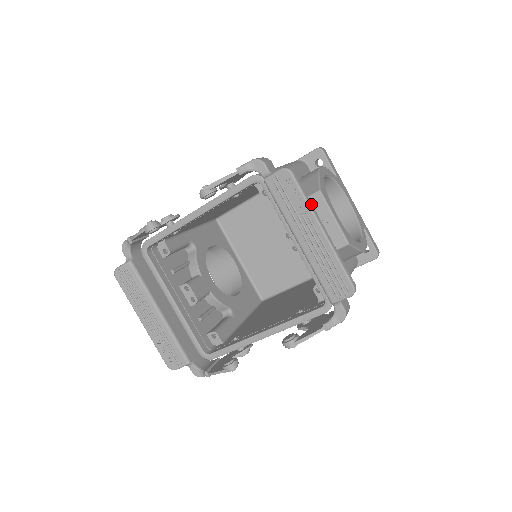
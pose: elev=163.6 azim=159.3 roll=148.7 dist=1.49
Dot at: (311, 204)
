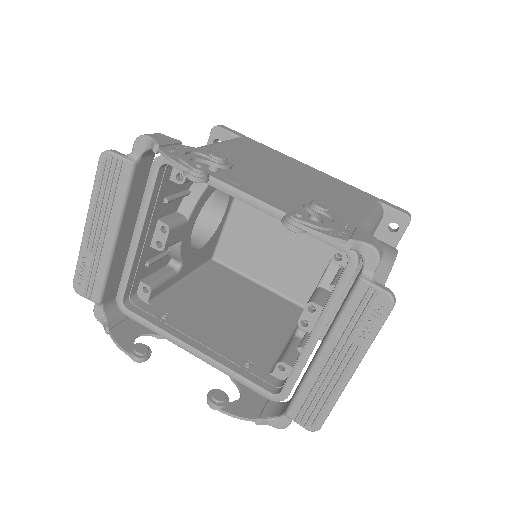
Dot at: occluded
